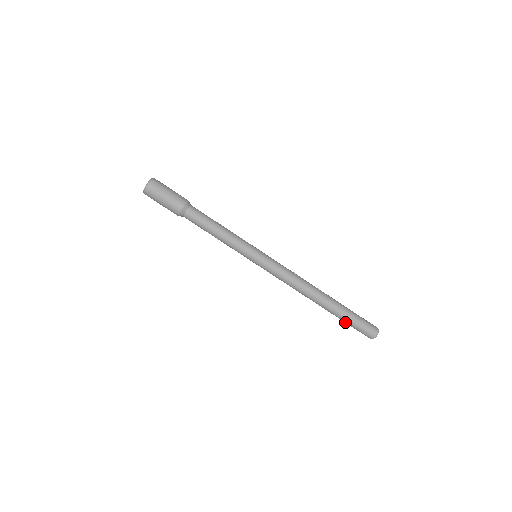
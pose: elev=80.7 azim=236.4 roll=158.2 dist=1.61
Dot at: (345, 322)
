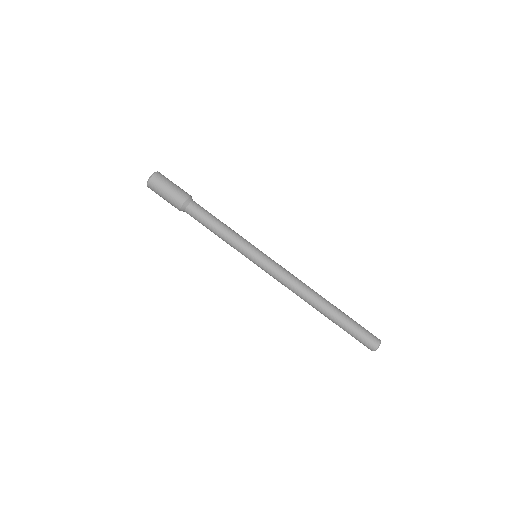
Dot at: (346, 330)
